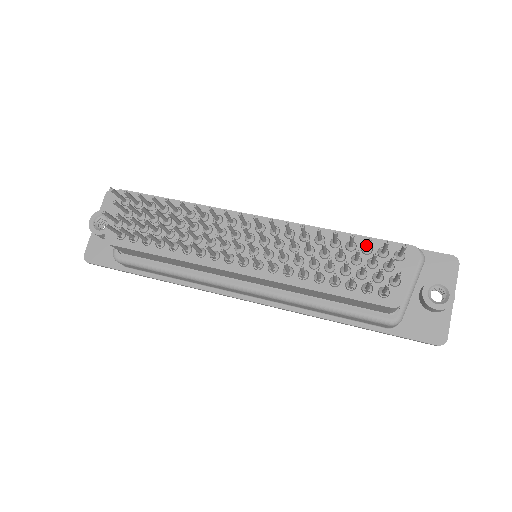
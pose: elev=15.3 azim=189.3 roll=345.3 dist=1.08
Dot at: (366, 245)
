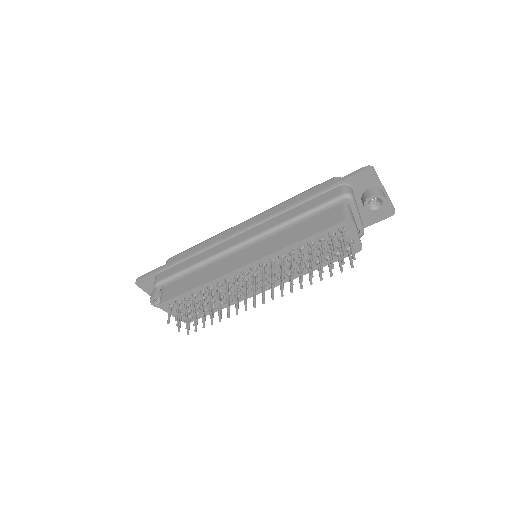
Dot at: (322, 249)
